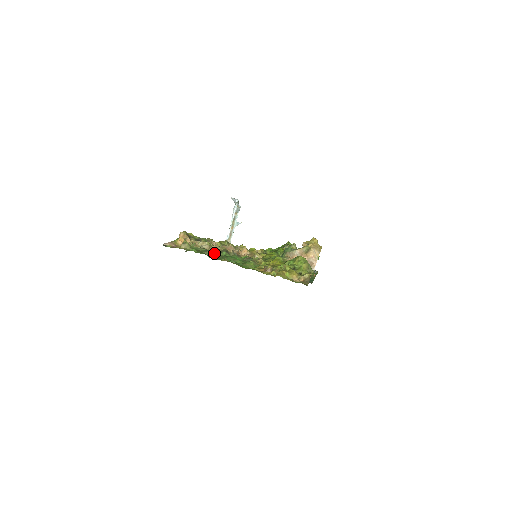
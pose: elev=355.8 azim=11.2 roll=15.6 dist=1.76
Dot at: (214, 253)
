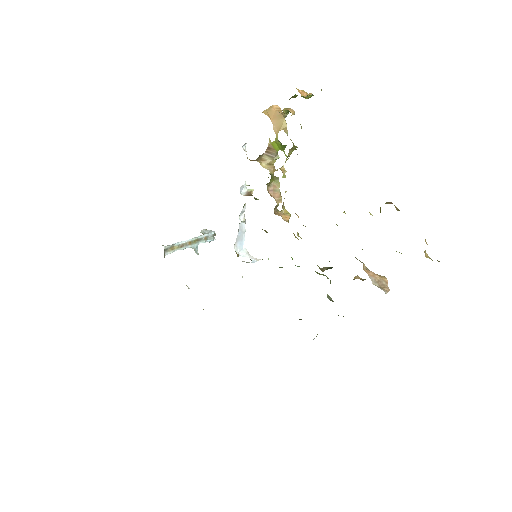
Dot at: occluded
